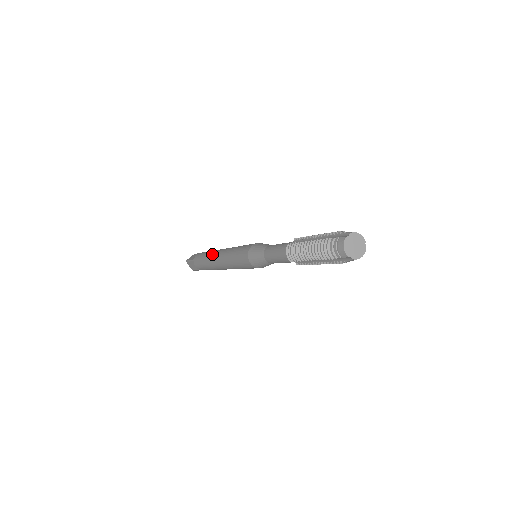
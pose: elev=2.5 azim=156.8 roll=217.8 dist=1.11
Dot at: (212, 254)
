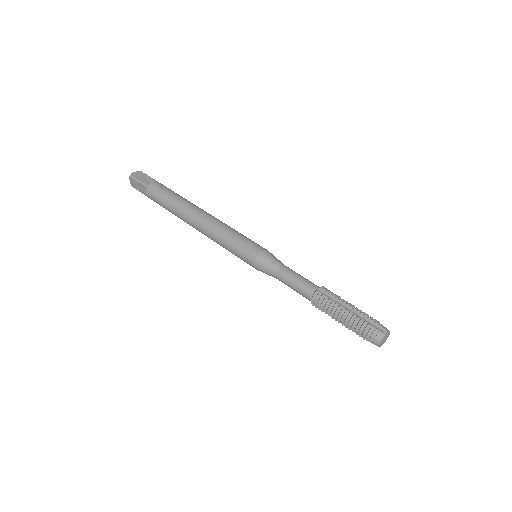
Dot at: (189, 209)
